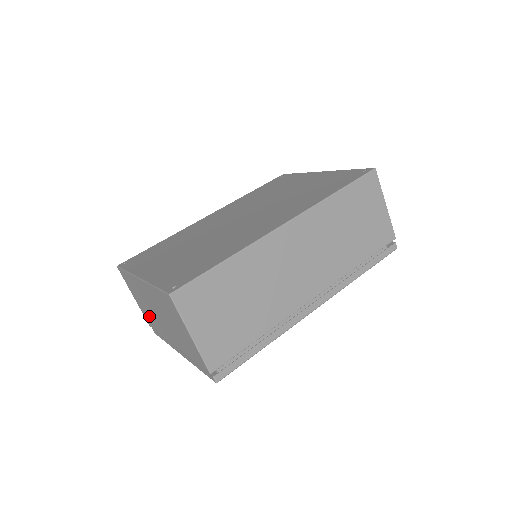
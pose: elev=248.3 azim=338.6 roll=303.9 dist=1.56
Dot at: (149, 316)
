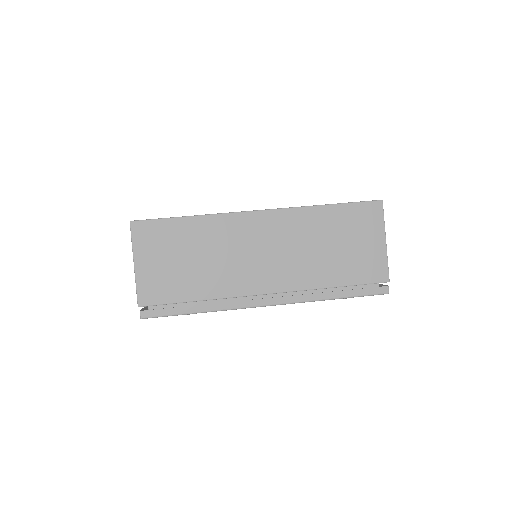
Dot at: occluded
